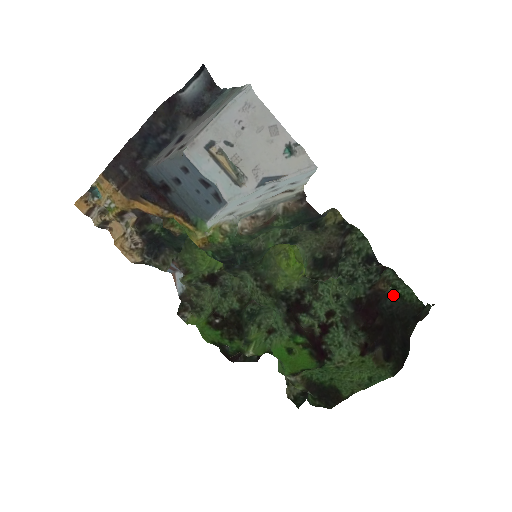
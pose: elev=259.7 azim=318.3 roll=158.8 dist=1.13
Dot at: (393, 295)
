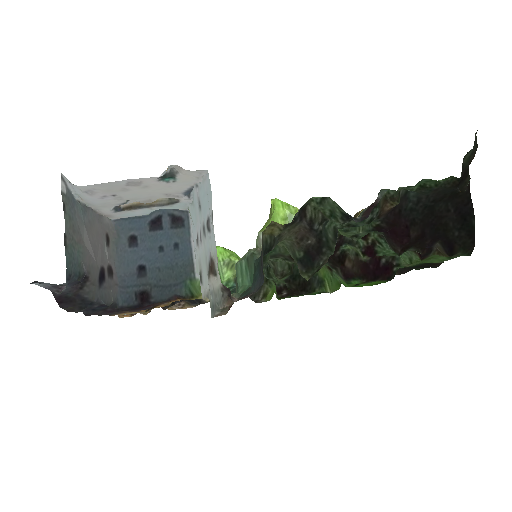
Dot at: (411, 191)
